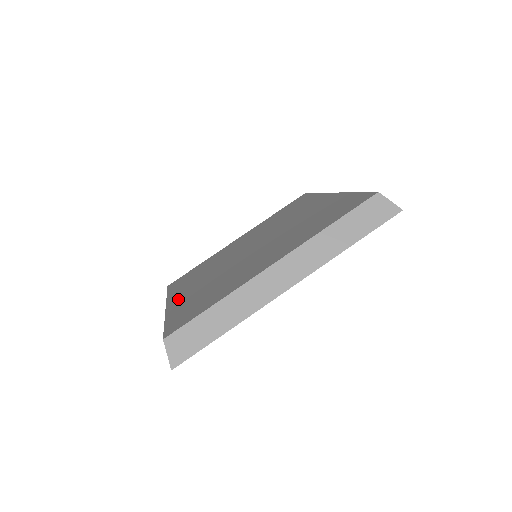
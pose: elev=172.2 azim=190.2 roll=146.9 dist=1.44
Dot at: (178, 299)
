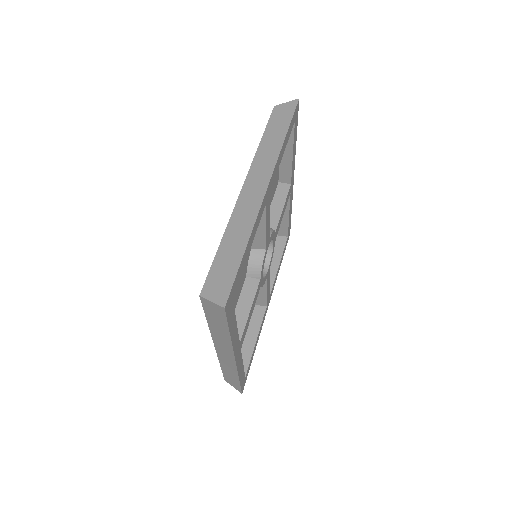
Dot at: occluded
